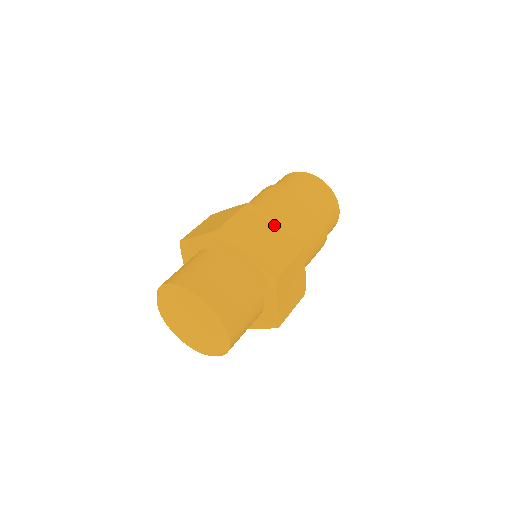
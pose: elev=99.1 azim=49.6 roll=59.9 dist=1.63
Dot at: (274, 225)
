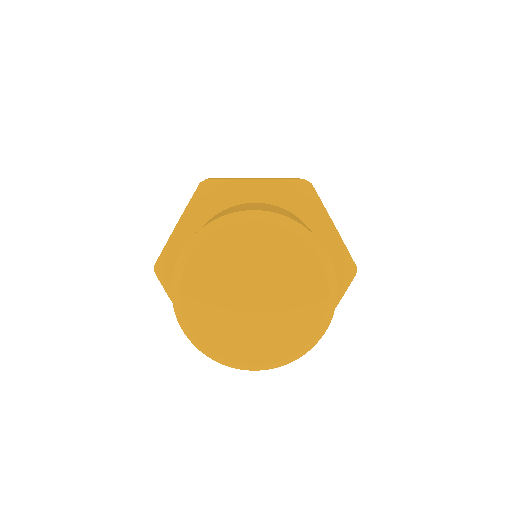
Dot at: occluded
